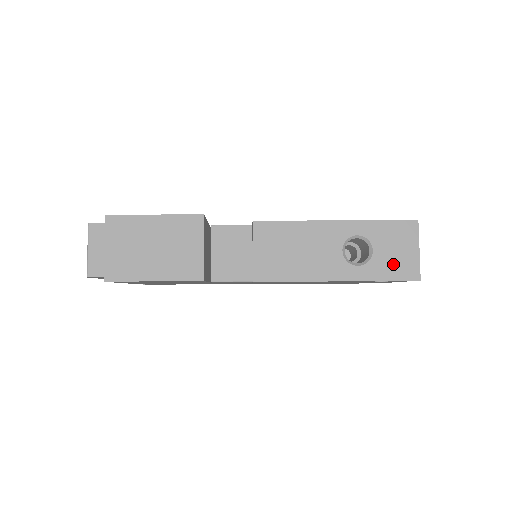
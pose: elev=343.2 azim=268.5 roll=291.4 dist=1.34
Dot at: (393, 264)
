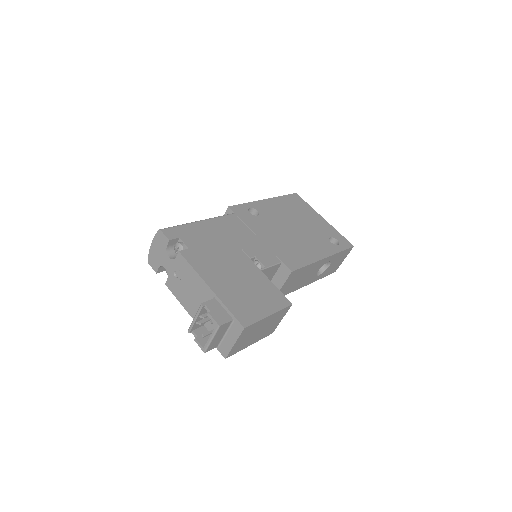
Dot at: (332, 269)
